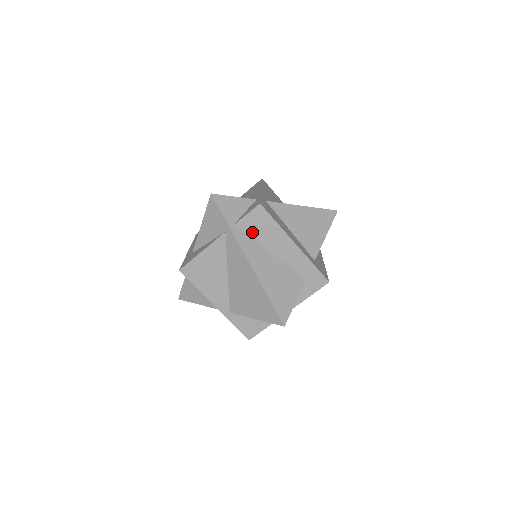
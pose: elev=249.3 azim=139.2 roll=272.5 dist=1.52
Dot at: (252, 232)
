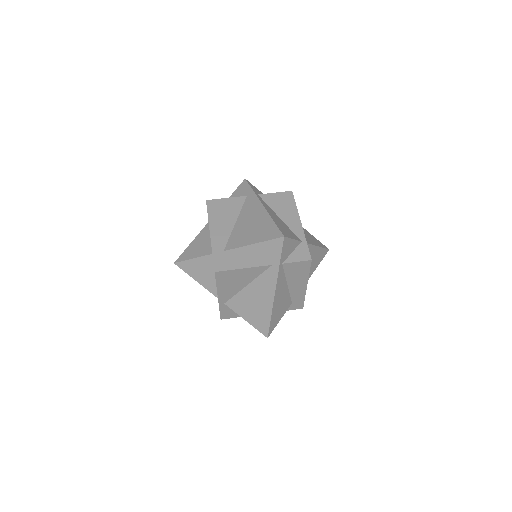
Dot at: (289, 271)
